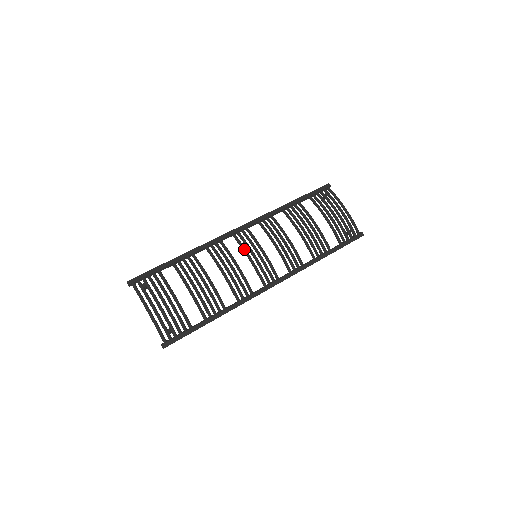
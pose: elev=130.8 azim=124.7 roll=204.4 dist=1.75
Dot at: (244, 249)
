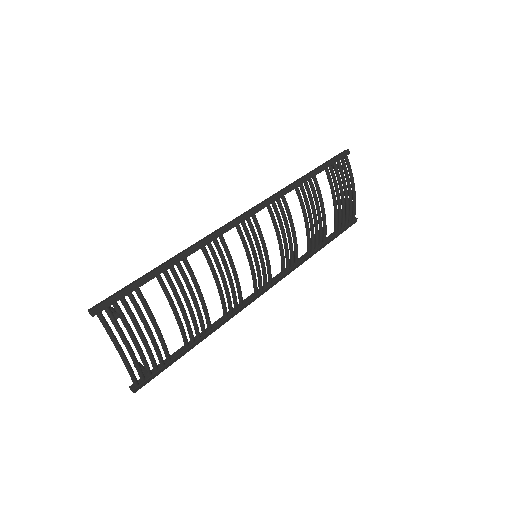
Dot at: (248, 250)
